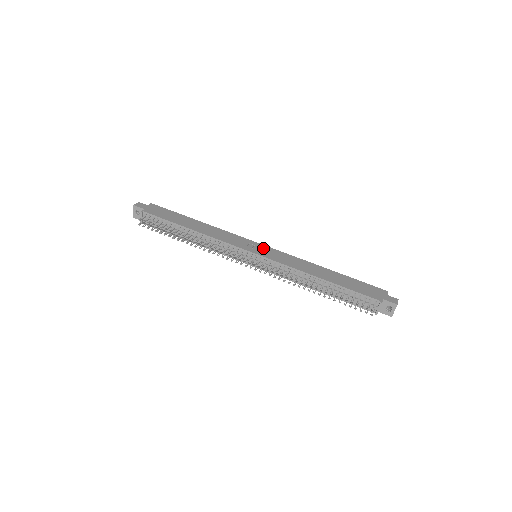
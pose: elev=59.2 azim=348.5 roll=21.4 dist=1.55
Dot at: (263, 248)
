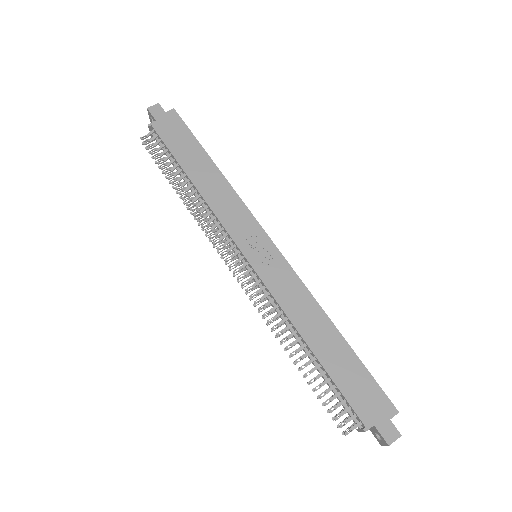
Dot at: (268, 251)
